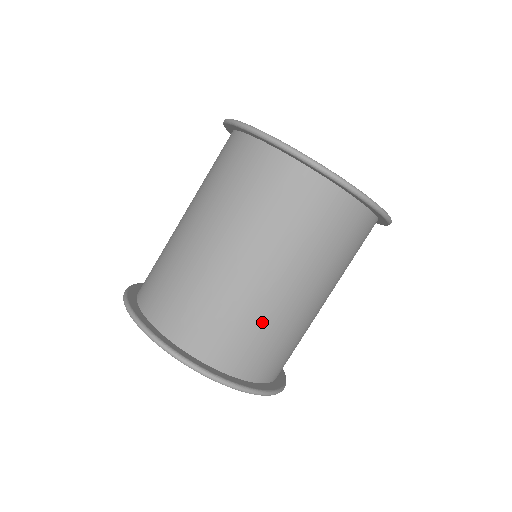
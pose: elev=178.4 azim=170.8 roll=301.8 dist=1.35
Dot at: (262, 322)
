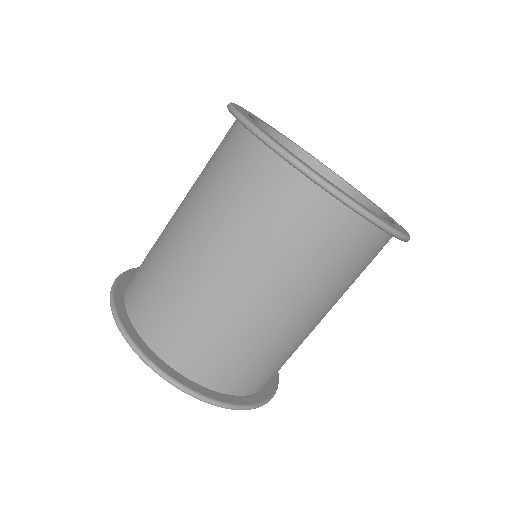
Dot at: (230, 332)
